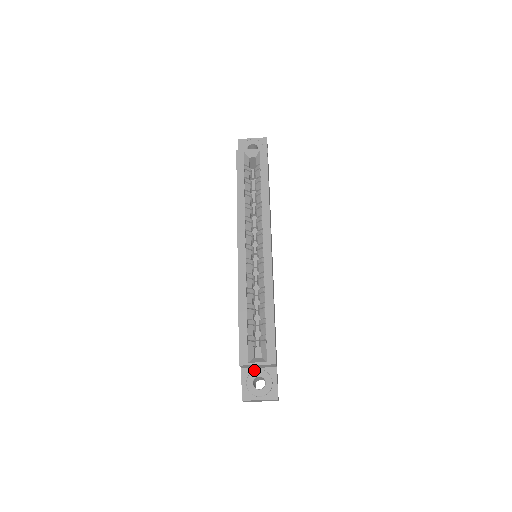
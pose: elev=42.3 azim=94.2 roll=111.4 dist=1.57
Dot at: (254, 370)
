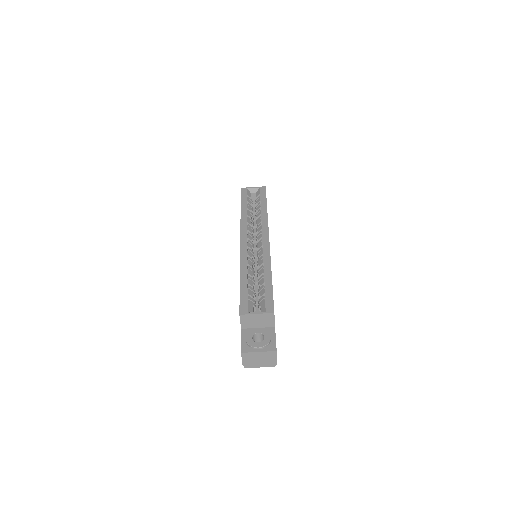
Dot at: (253, 328)
